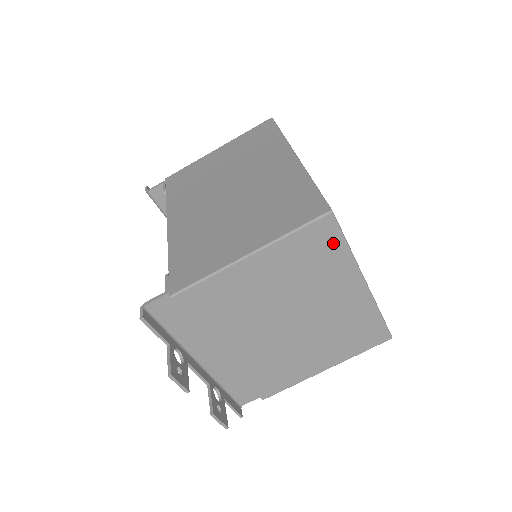
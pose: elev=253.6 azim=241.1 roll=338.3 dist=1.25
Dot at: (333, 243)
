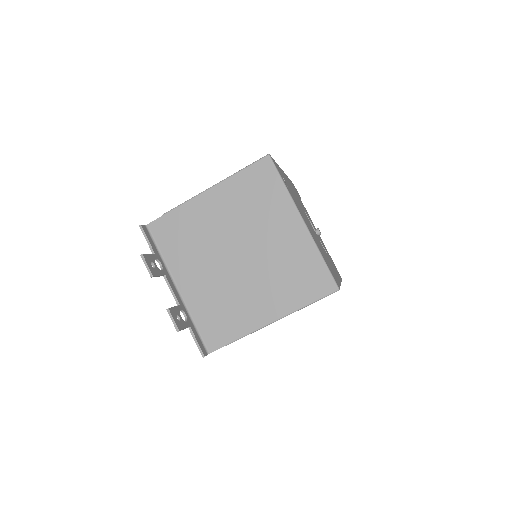
Dot at: (272, 180)
